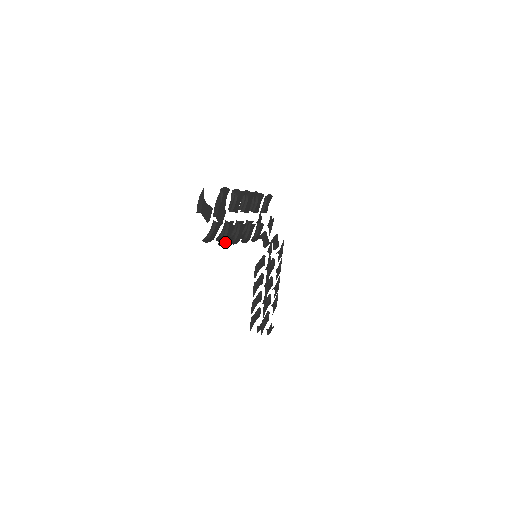
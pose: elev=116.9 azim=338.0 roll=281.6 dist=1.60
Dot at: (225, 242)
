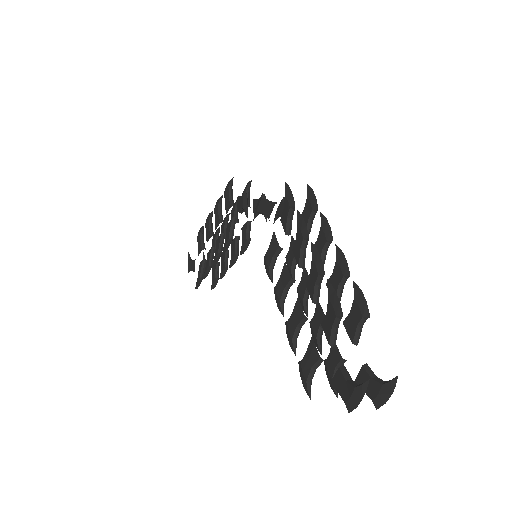
Dot at: (332, 374)
